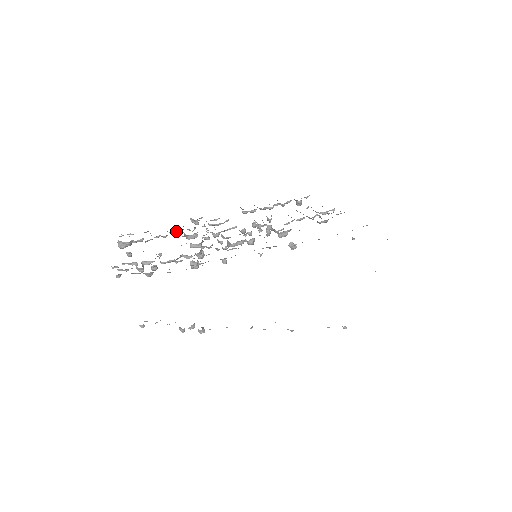
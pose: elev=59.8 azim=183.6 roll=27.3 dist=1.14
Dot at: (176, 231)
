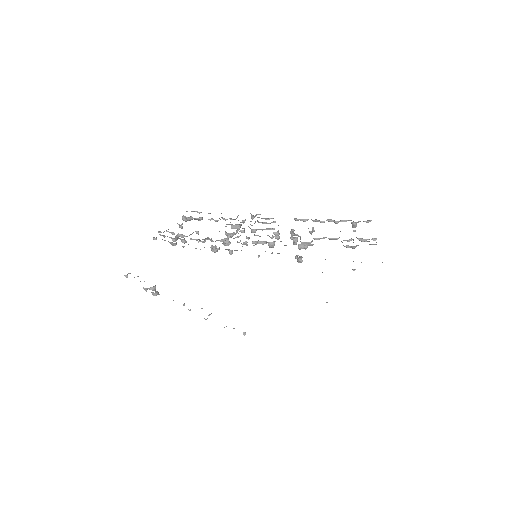
Dot at: occluded
